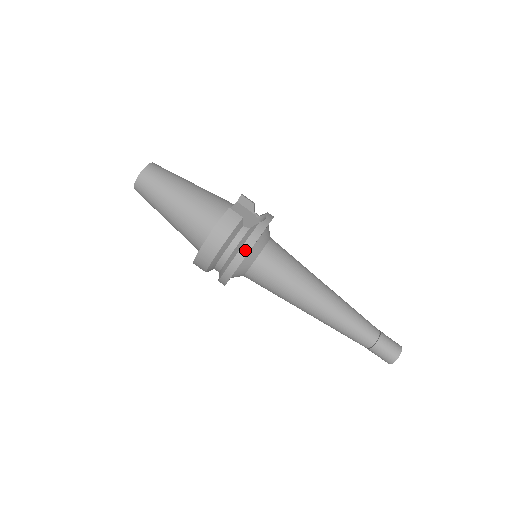
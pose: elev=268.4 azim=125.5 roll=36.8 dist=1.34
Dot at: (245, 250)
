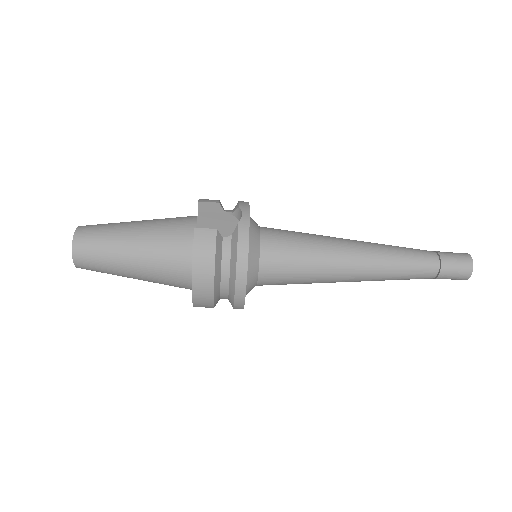
Dot at: (242, 264)
